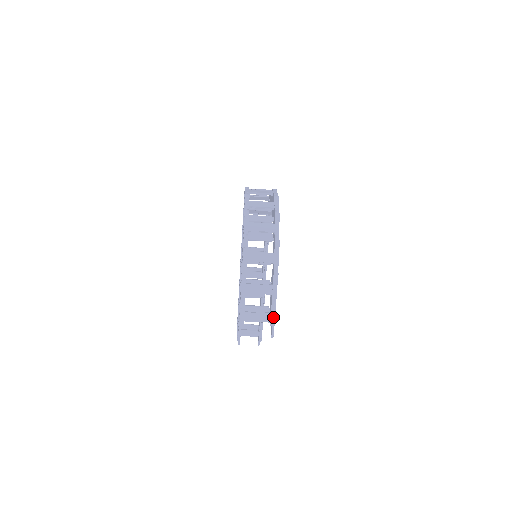
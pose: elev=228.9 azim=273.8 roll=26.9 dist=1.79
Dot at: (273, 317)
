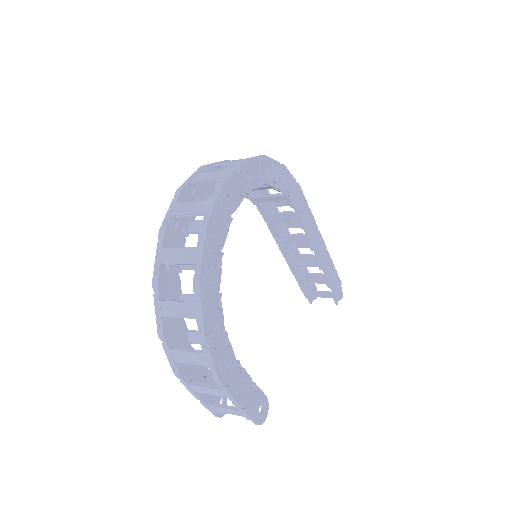
Dot at: (245, 414)
